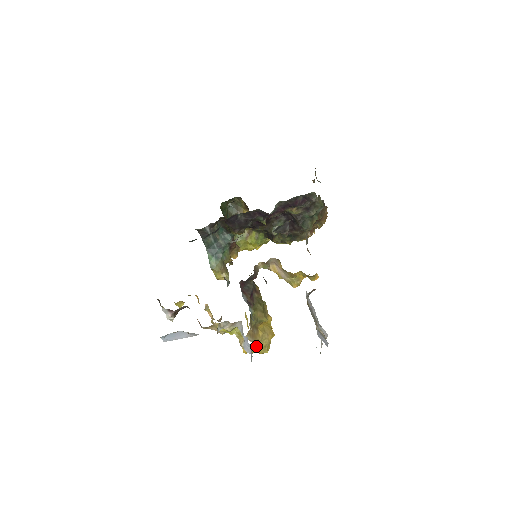
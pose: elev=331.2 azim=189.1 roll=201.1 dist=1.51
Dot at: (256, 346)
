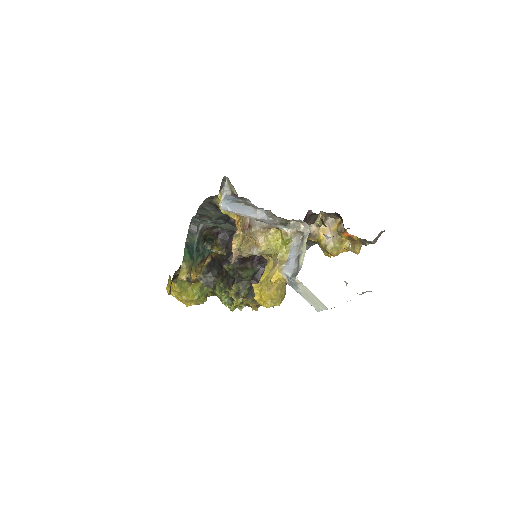
Dot at: (279, 287)
